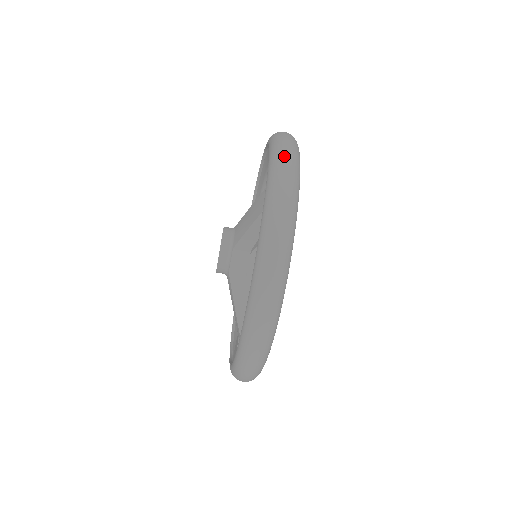
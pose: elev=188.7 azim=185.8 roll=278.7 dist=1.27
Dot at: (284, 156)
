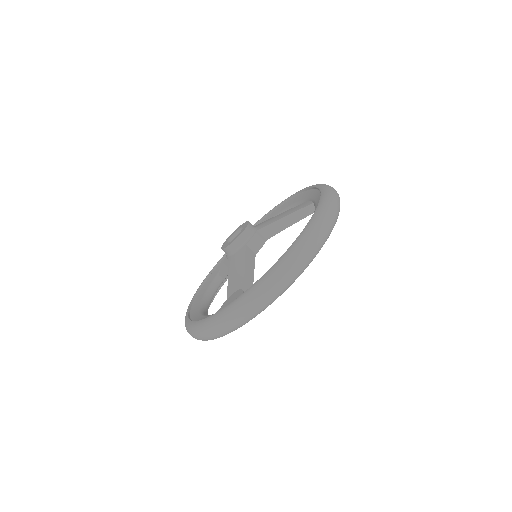
Dot at: occluded
